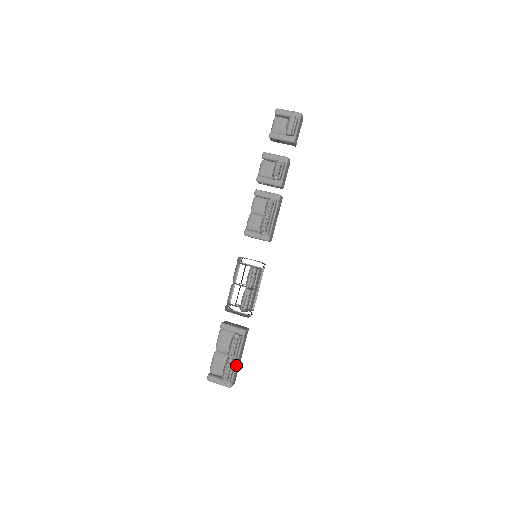
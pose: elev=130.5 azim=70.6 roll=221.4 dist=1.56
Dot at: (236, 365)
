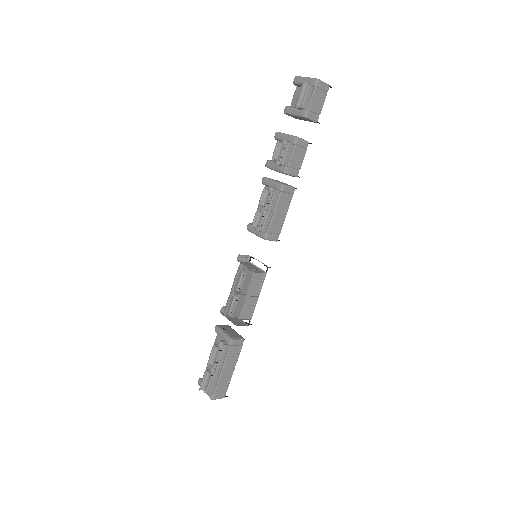
Dot at: (220, 376)
